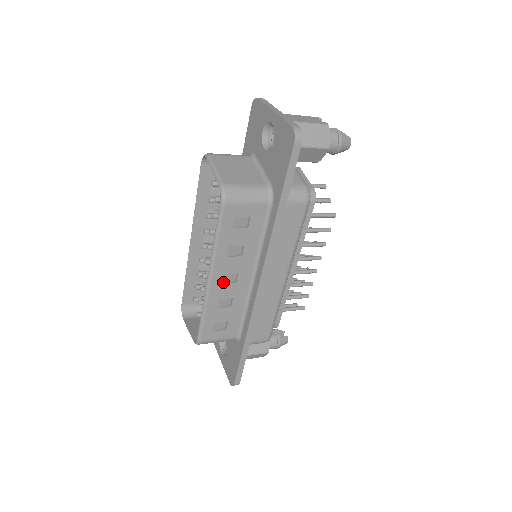
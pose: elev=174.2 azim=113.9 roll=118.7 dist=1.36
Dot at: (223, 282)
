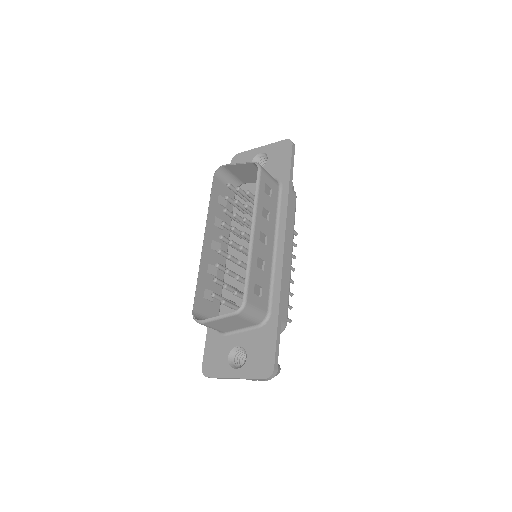
Dot at: (260, 240)
